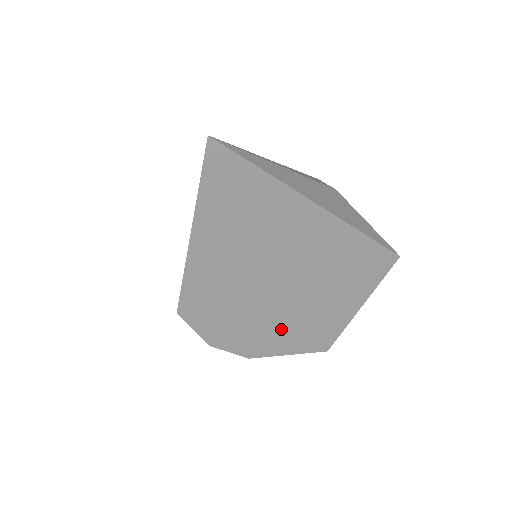
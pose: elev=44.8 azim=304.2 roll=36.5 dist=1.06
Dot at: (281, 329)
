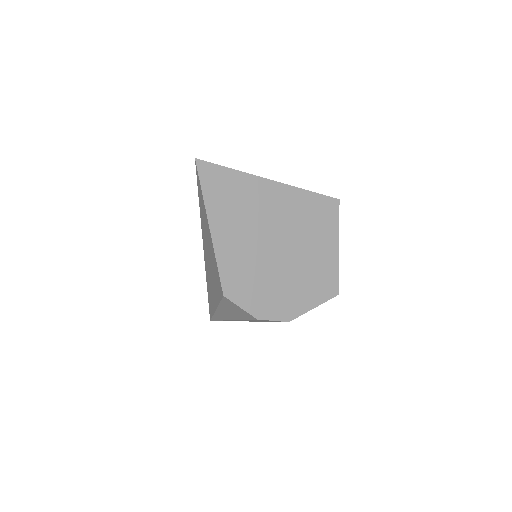
Dot at: (298, 285)
